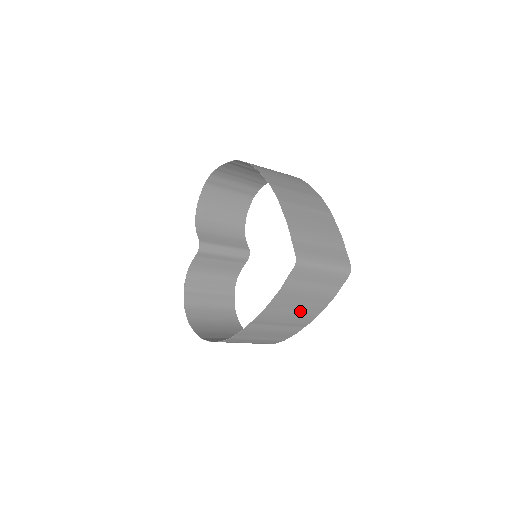
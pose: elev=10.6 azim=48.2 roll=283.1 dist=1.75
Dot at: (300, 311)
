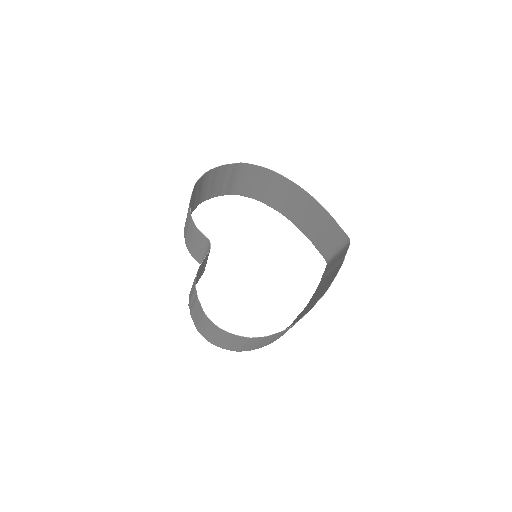
Dot at: occluded
